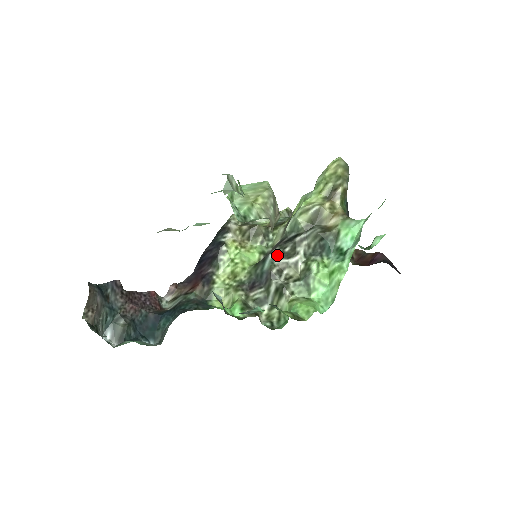
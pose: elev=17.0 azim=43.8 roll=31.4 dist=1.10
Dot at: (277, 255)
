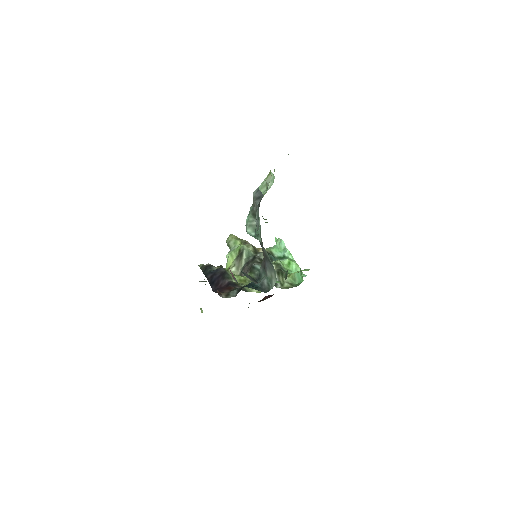
Dot at: (257, 263)
